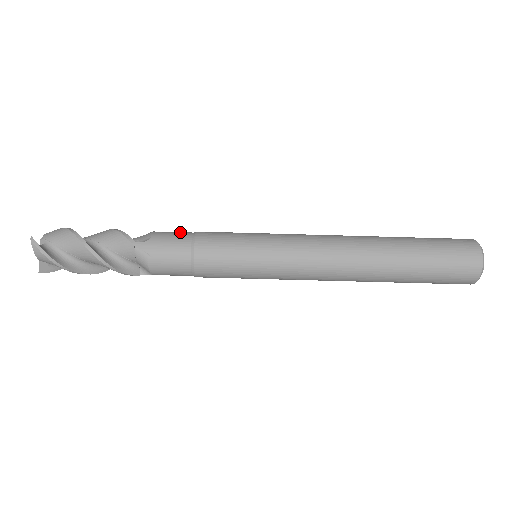
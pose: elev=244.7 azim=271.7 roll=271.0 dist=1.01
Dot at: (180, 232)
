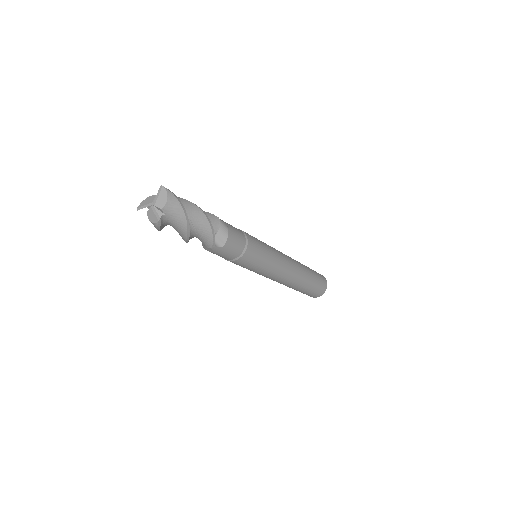
Dot at: (240, 242)
